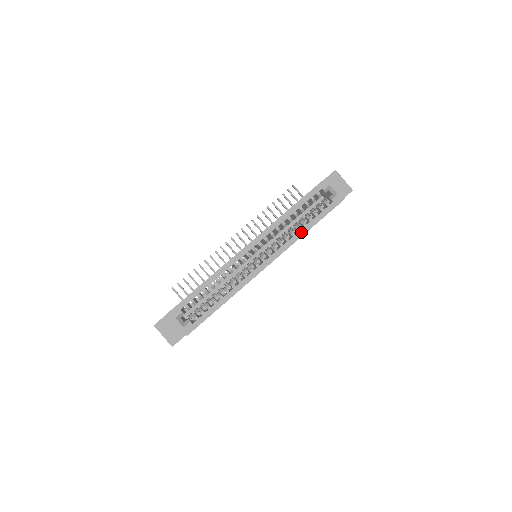
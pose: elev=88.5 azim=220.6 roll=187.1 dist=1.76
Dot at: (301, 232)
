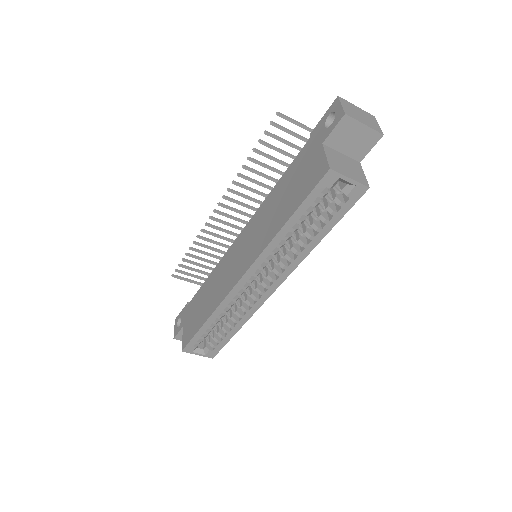
Dot at: (309, 247)
